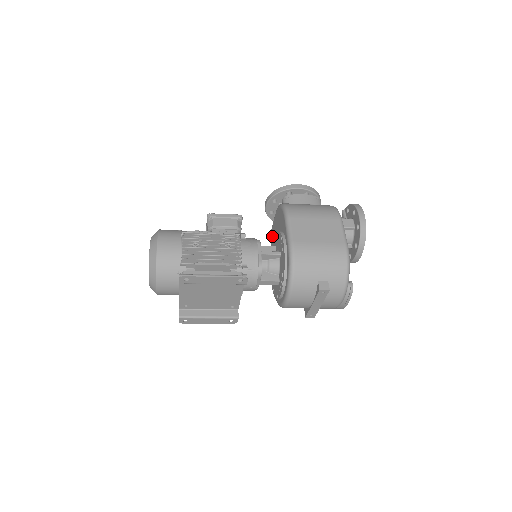
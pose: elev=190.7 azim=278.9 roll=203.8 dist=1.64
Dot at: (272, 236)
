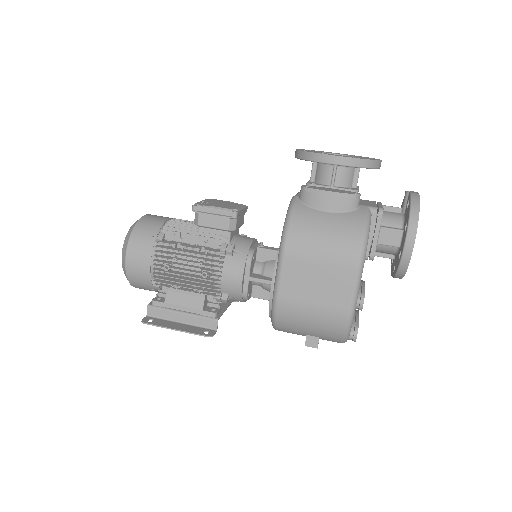
Dot at: occluded
